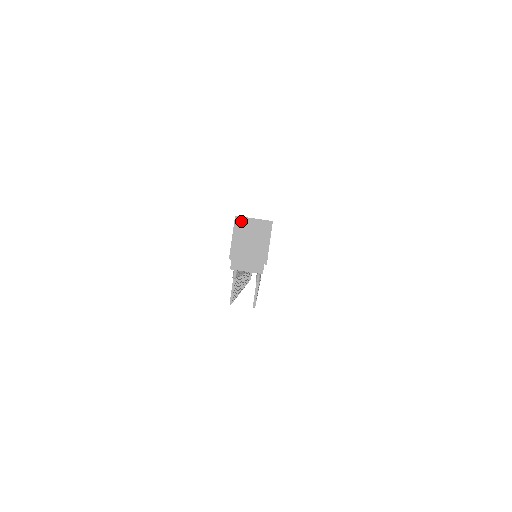
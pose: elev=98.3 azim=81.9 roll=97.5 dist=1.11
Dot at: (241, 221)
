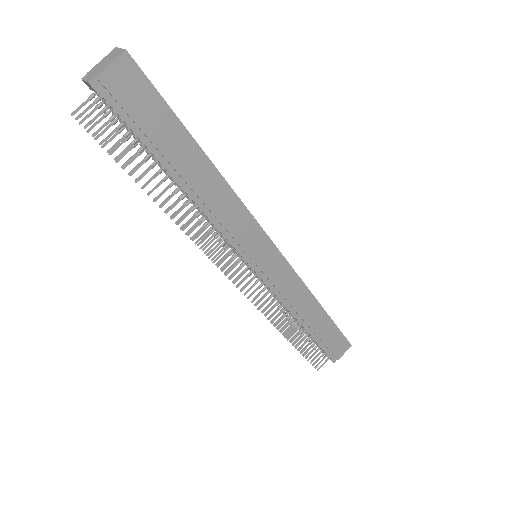
Dot at: (115, 50)
